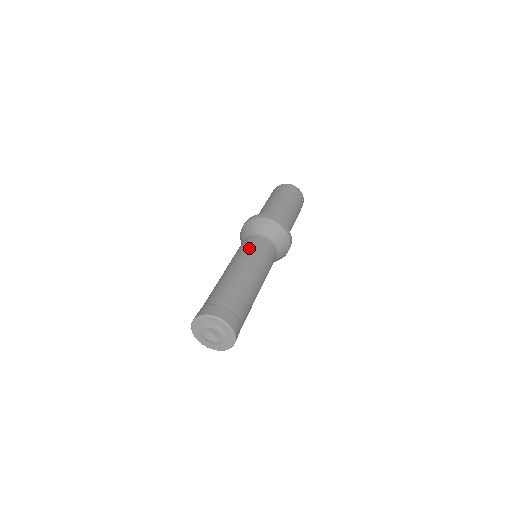
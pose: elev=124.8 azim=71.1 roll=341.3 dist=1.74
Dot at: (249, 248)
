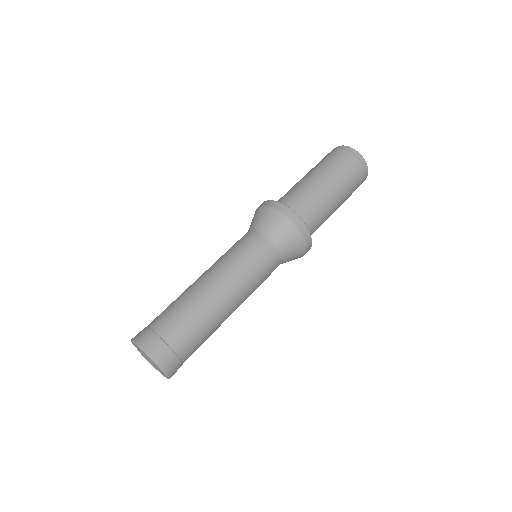
Dot at: (248, 261)
